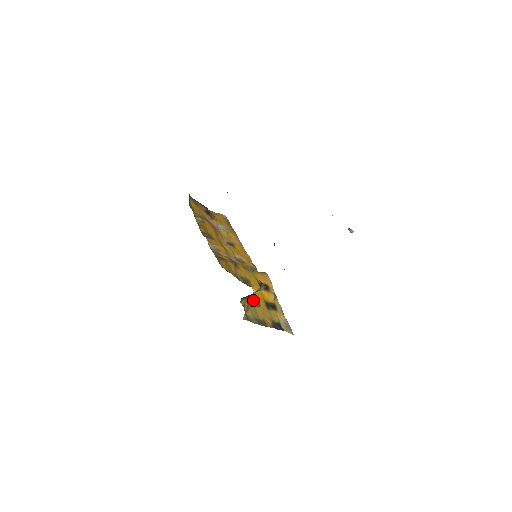
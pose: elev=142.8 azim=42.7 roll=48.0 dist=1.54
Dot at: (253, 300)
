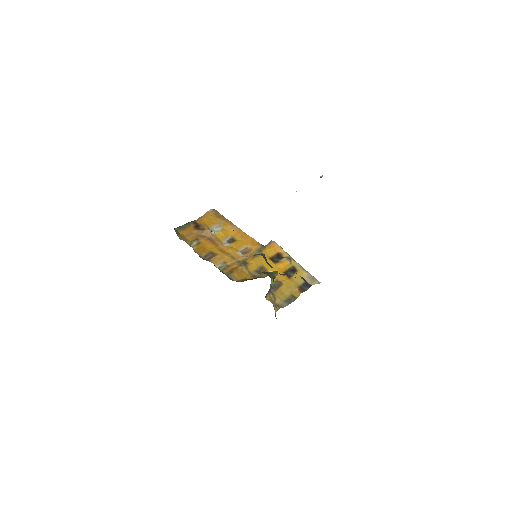
Dot at: (274, 284)
